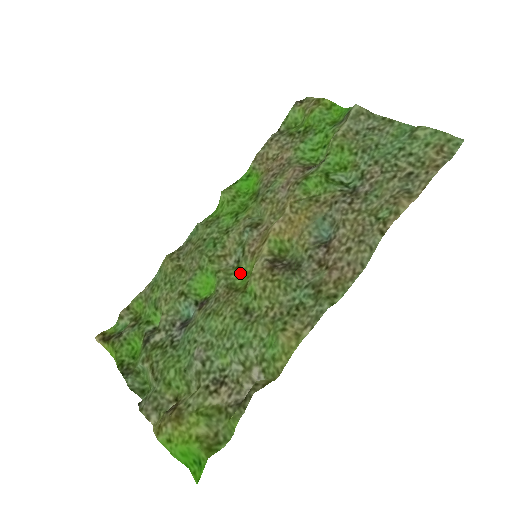
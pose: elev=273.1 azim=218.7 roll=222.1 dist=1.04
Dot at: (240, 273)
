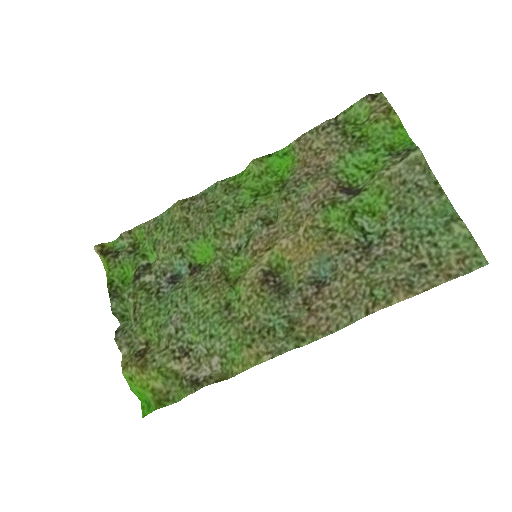
Dot at: (236, 263)
